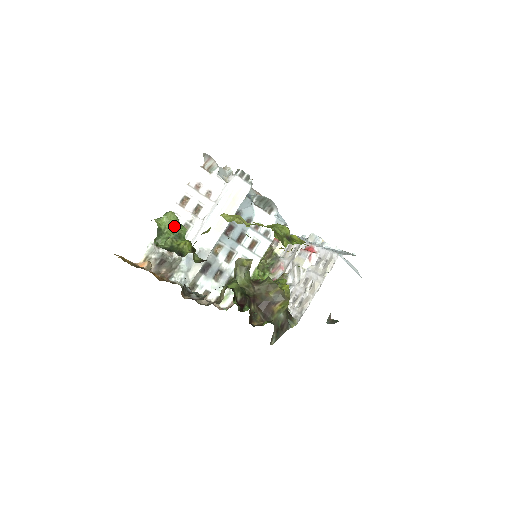
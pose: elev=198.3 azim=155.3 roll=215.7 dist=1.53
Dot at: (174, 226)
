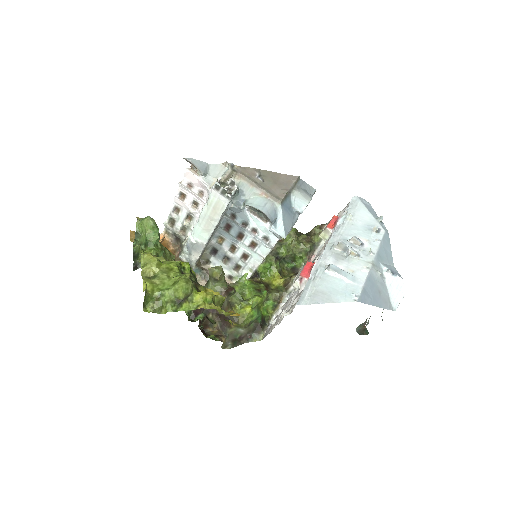
Dot at: (147, 233)
